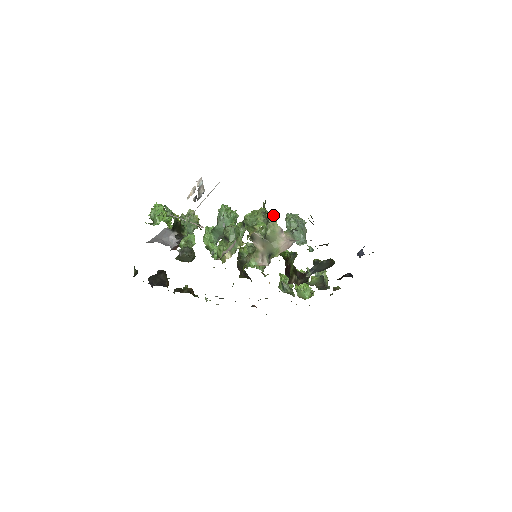
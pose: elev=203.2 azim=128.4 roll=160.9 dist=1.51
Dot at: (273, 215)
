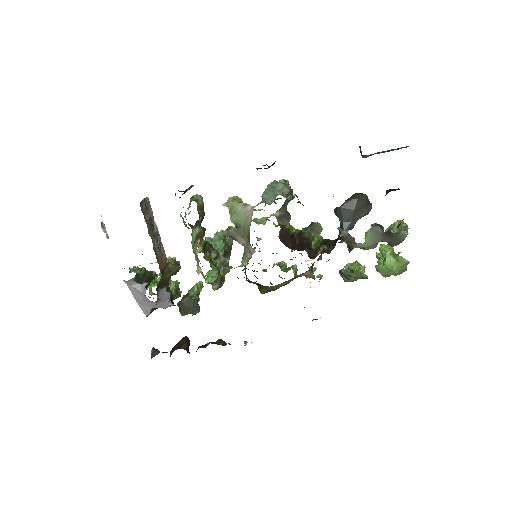
Dot at: (228, 198)
